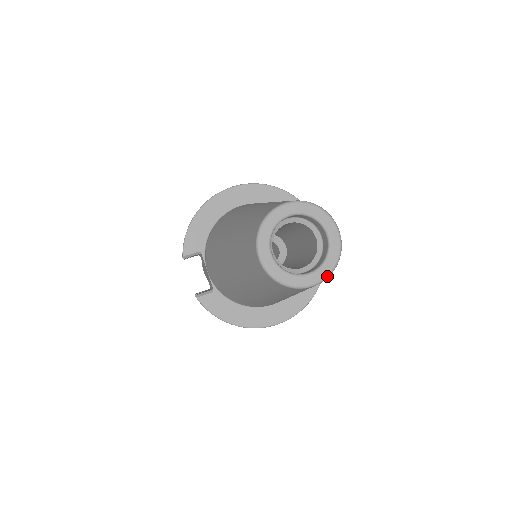
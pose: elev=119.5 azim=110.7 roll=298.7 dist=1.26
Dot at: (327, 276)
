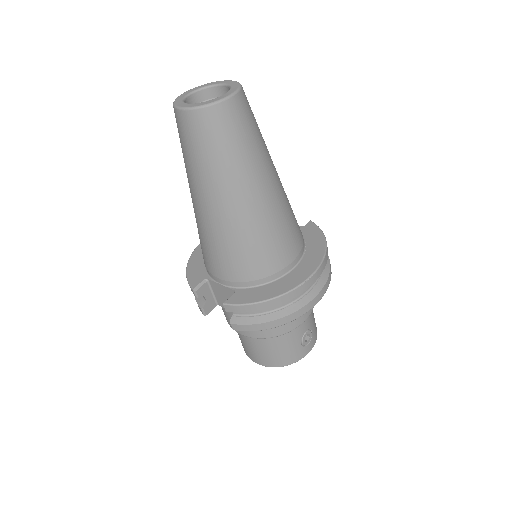
Dot at: (238, 89)
